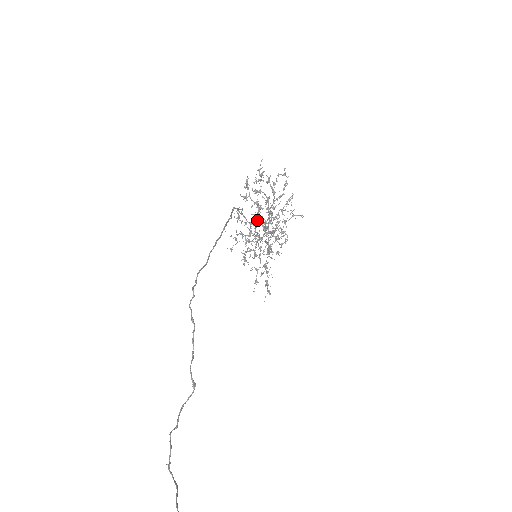
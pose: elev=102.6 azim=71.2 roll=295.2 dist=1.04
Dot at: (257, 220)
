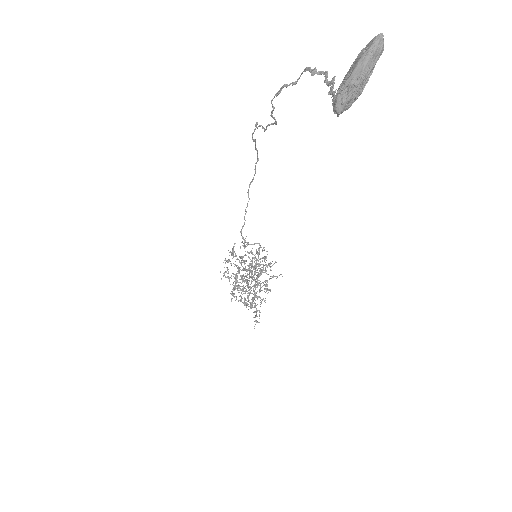
Dot at: occluded
